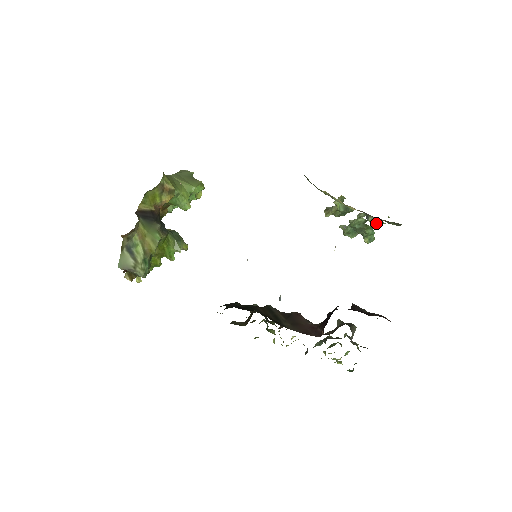
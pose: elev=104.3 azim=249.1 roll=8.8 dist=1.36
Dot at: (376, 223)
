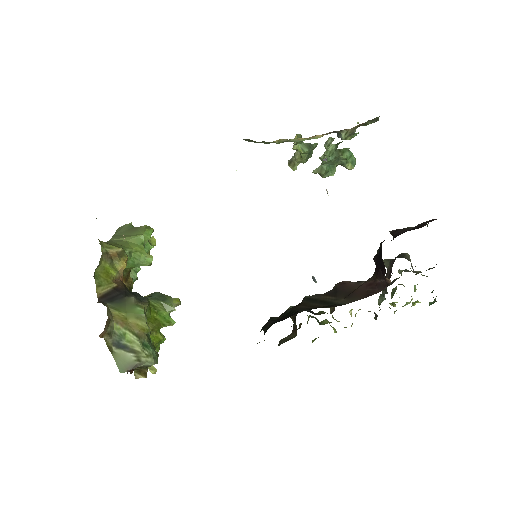
Dot at: occluded
